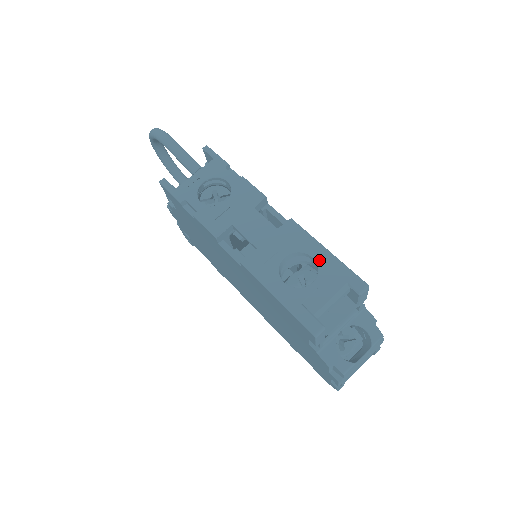
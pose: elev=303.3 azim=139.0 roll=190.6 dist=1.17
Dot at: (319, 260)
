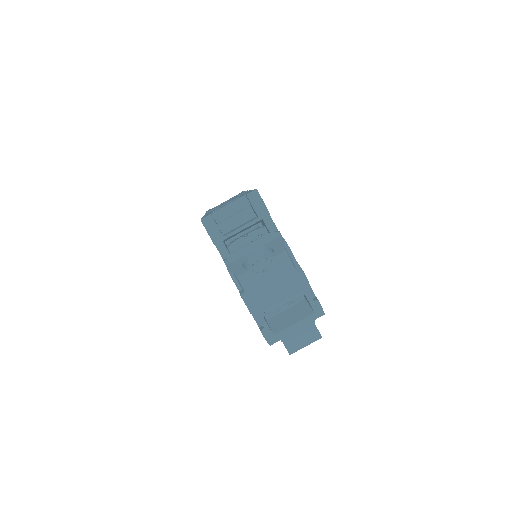
Dot at: occluded
